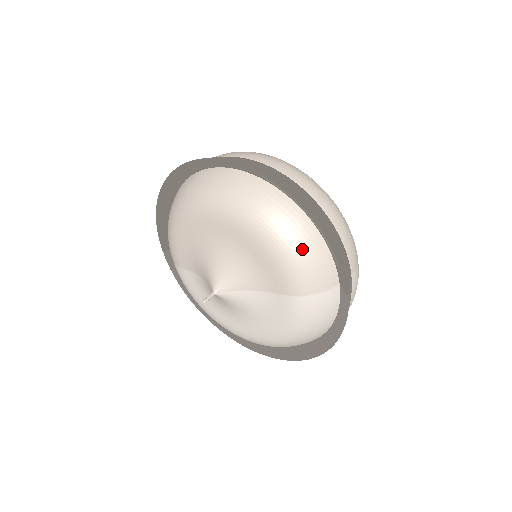
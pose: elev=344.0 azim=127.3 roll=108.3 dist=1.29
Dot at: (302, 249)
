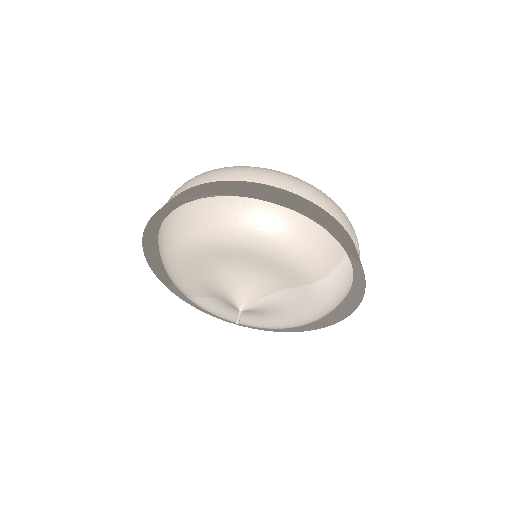
Dot at: (304, 242)
